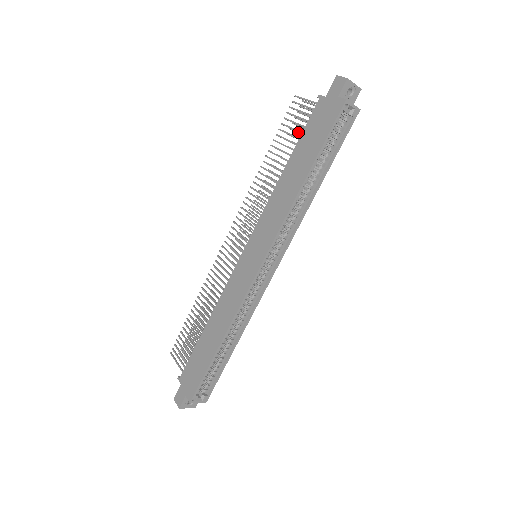
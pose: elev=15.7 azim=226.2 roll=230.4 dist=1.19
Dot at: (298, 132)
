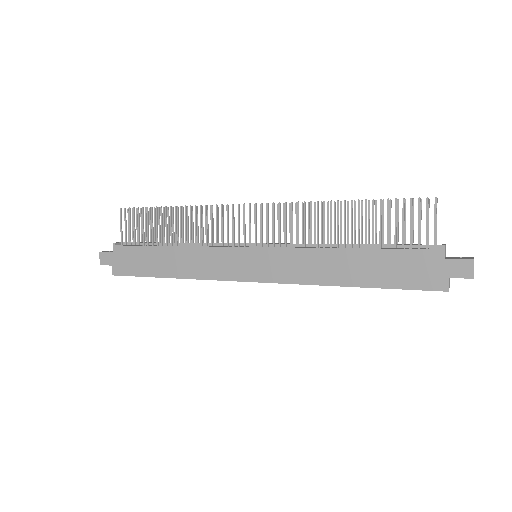
Dot at: (397, 219)
